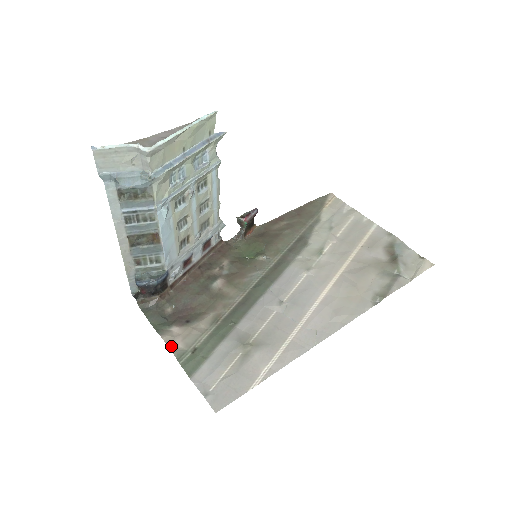
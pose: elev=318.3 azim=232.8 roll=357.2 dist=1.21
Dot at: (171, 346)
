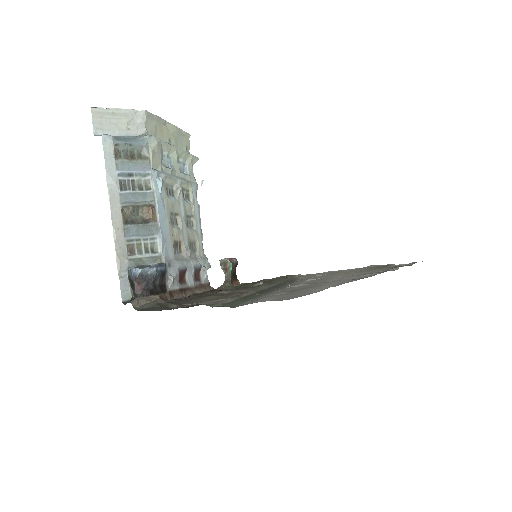
Dot at: (194, 303)
